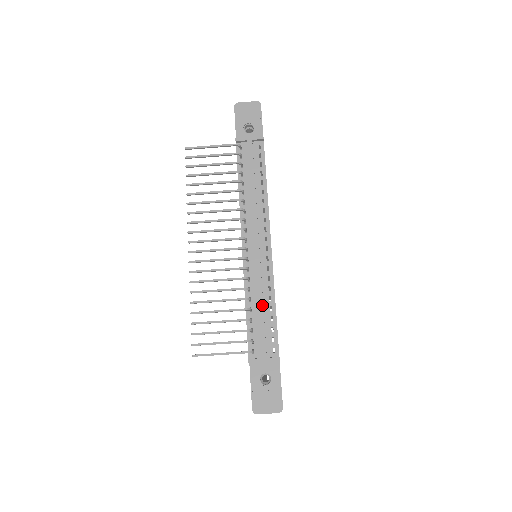
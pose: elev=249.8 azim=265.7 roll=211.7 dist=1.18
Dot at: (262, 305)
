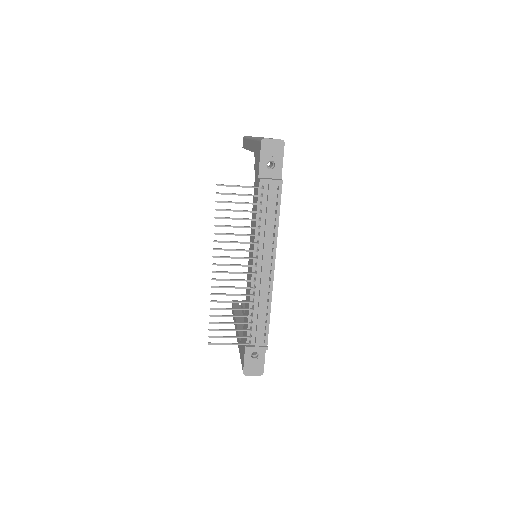
Dot at: (261, 313)
